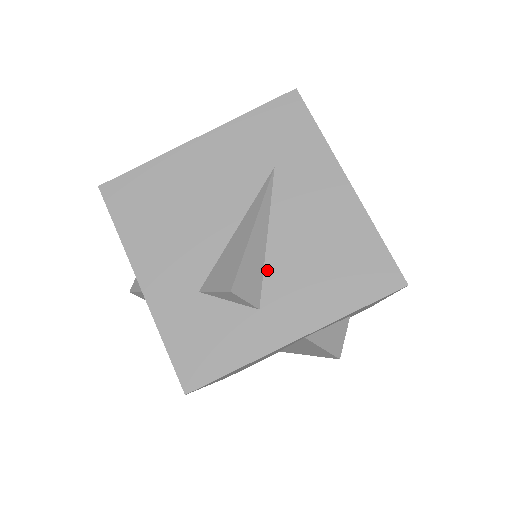
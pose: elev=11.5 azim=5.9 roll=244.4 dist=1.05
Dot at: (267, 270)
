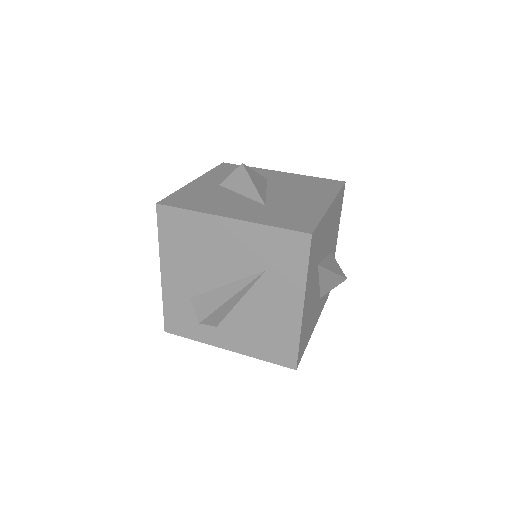
Dot at: (230, 314)
